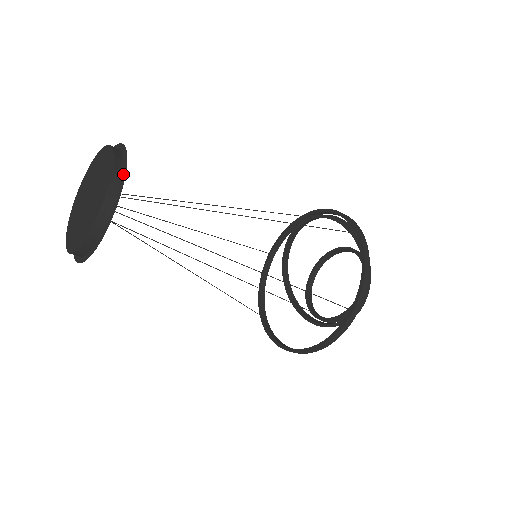
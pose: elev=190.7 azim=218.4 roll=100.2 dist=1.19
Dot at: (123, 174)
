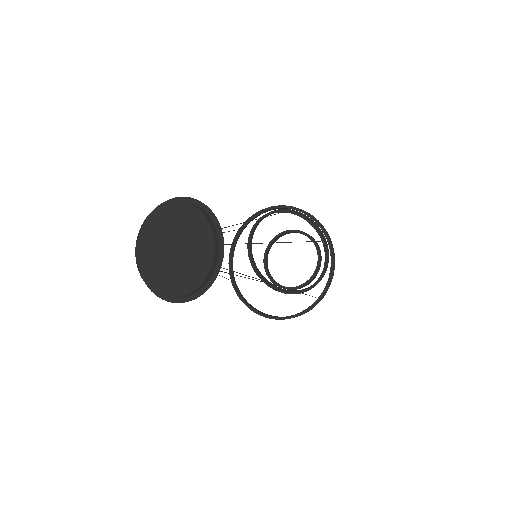
Dot at: (220, 245)
